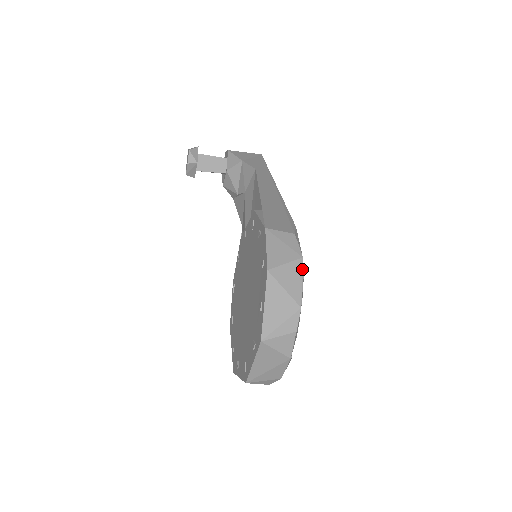
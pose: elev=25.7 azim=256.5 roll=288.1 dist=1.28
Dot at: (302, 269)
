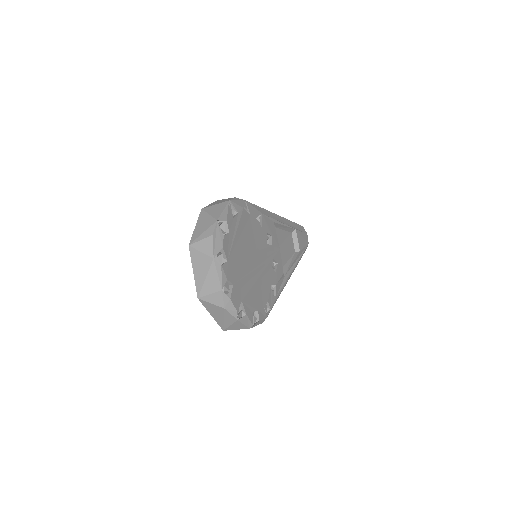
Dot at: (227, 205)
